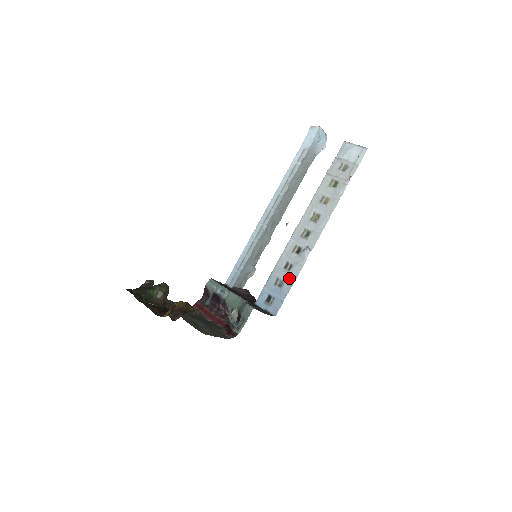
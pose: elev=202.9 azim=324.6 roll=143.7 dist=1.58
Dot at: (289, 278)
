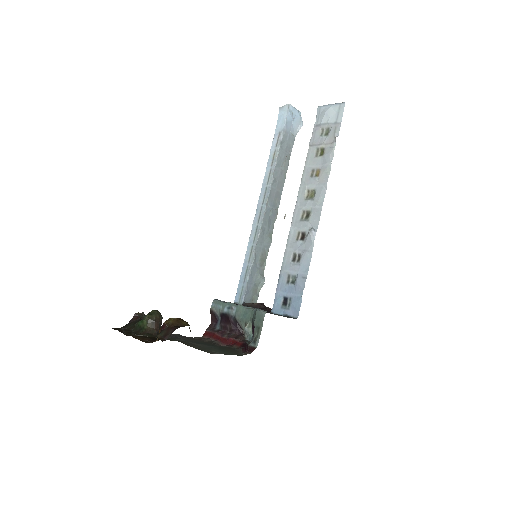
Dot at: (301, 270)
